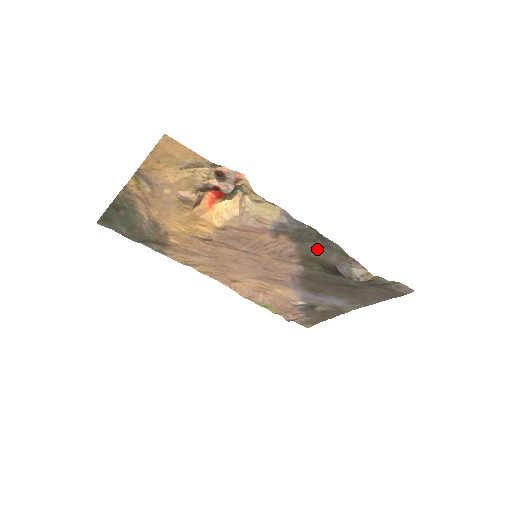
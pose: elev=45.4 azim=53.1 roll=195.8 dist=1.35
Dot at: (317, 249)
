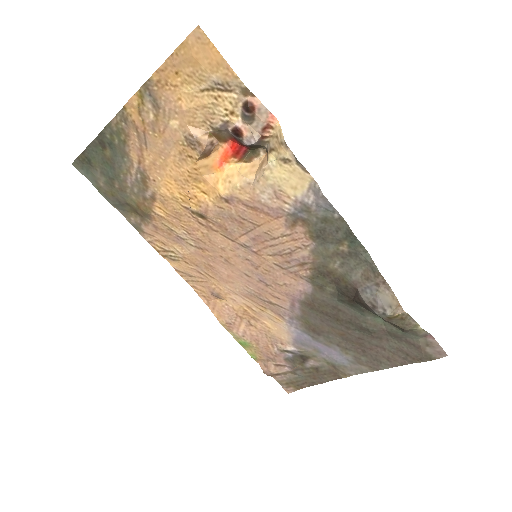
Dot at: (339, 257)
